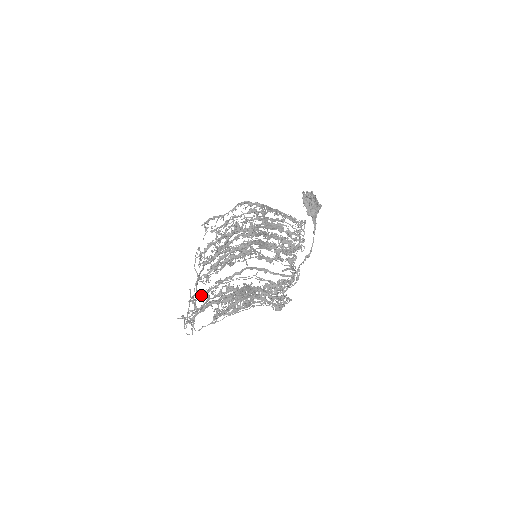
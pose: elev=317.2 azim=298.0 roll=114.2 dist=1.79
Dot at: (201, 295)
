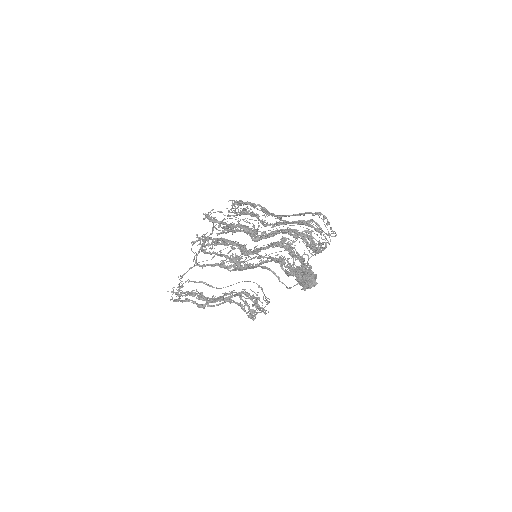
Dot at: (188, 282)
